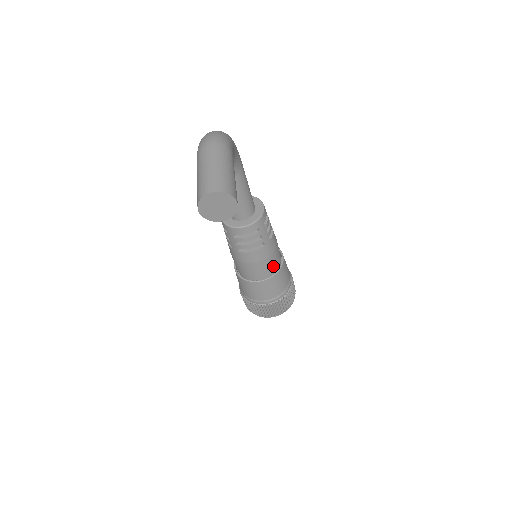
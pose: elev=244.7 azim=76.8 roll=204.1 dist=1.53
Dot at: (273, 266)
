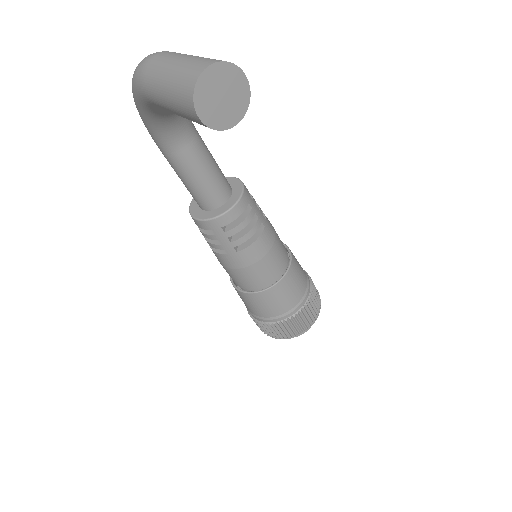
Dot at: (283, 255)
